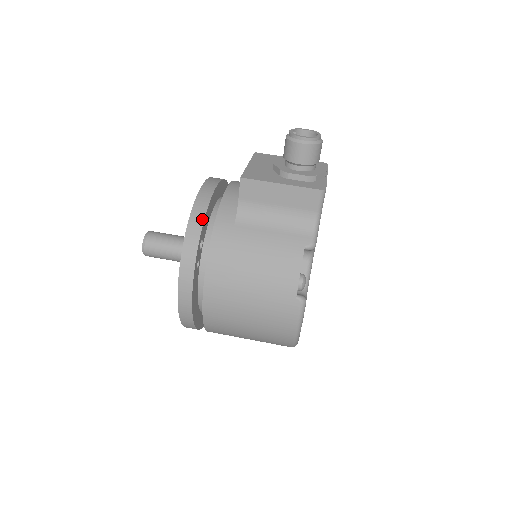
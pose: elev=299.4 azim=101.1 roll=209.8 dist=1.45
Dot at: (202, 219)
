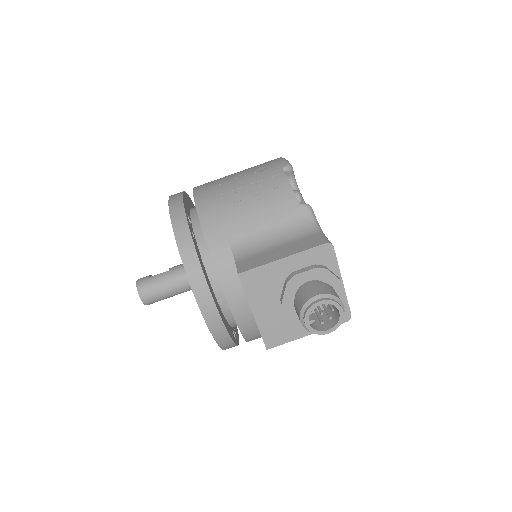
Dot at: (232, 343)
